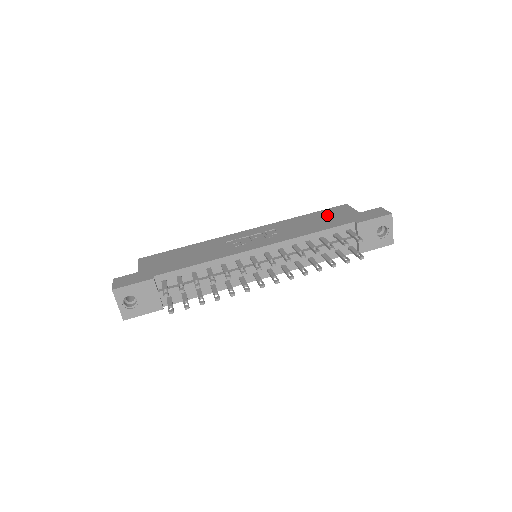
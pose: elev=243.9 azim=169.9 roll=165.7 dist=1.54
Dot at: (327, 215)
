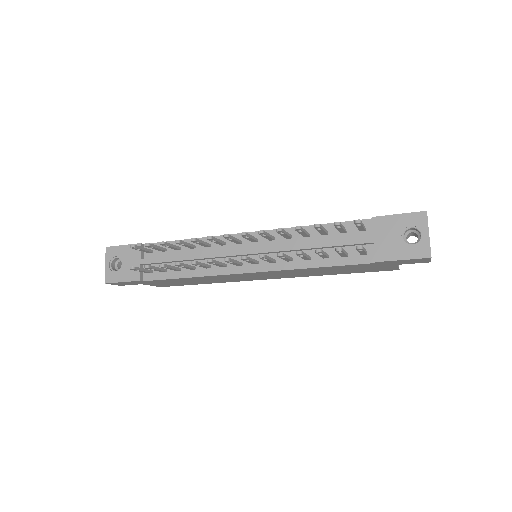
Dot at: occluded
